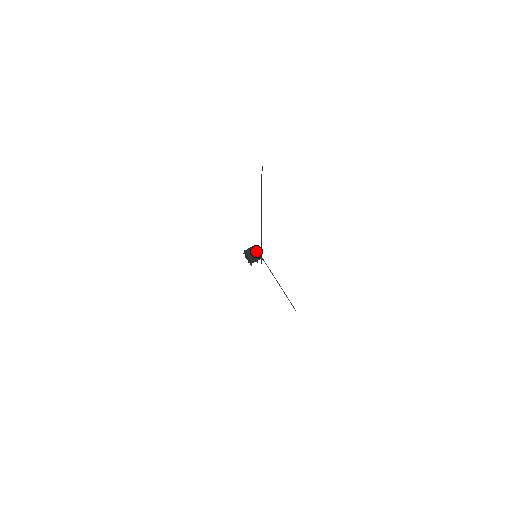
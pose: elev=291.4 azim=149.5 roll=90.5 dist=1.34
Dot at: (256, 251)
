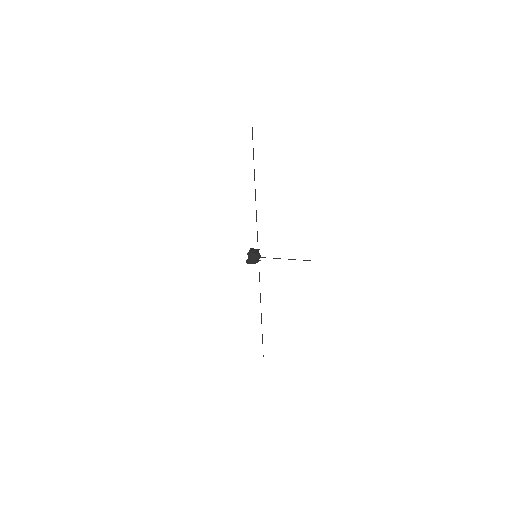
Dot at: (254, 250)
